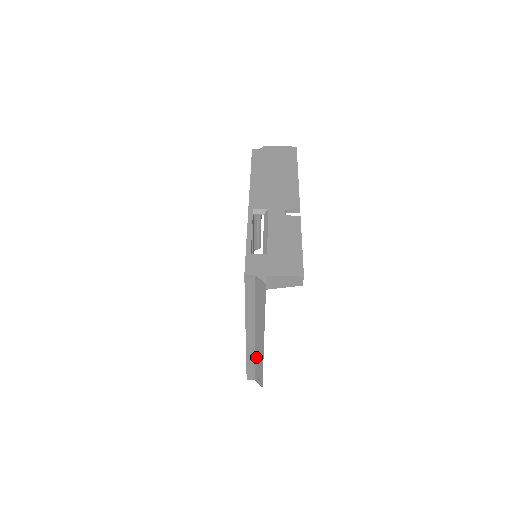
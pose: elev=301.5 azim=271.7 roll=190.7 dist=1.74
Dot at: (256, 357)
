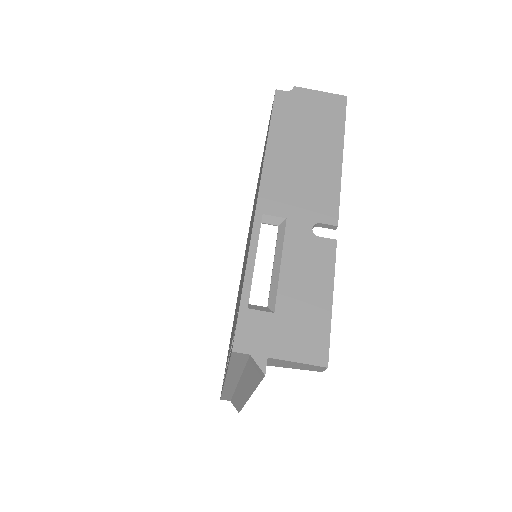
Dot at: (235, 394)
